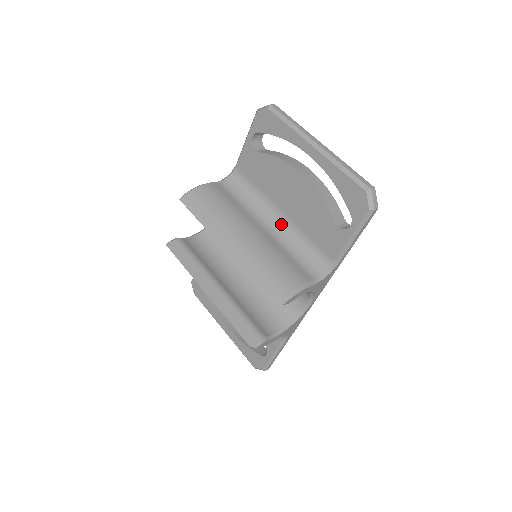
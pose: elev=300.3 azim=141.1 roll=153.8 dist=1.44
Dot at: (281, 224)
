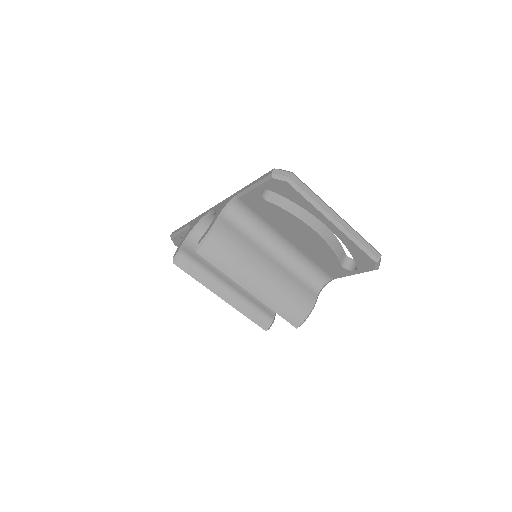
Dot at: (287, 250)
